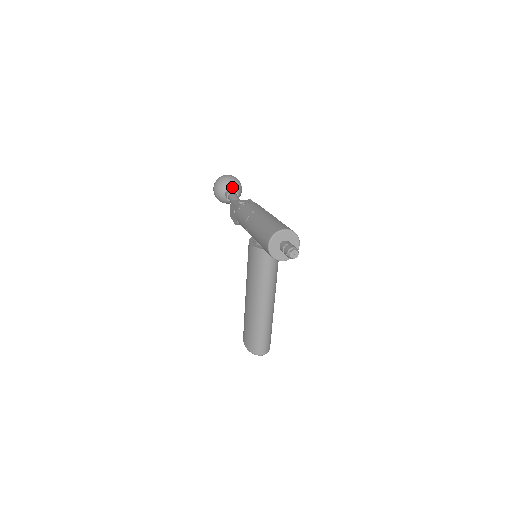
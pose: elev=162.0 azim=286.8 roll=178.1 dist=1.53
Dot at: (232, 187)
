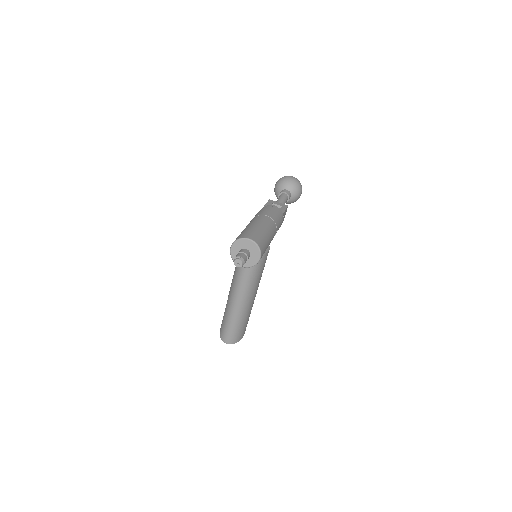
Dot at: (288, 189)
